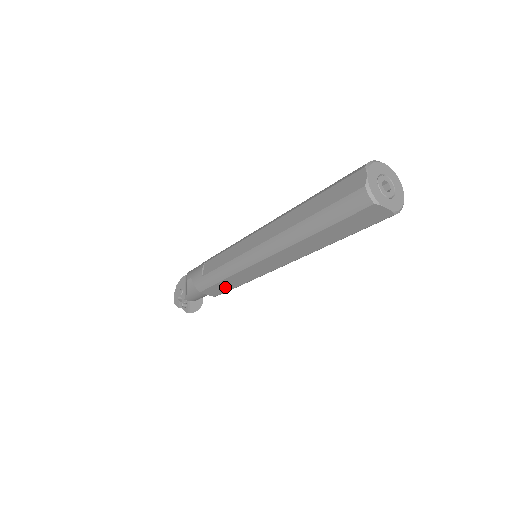
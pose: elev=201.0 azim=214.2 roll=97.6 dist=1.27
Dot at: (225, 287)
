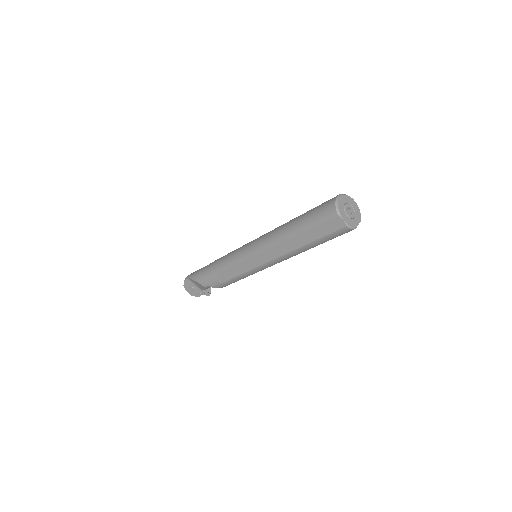
Dot at: occluded
